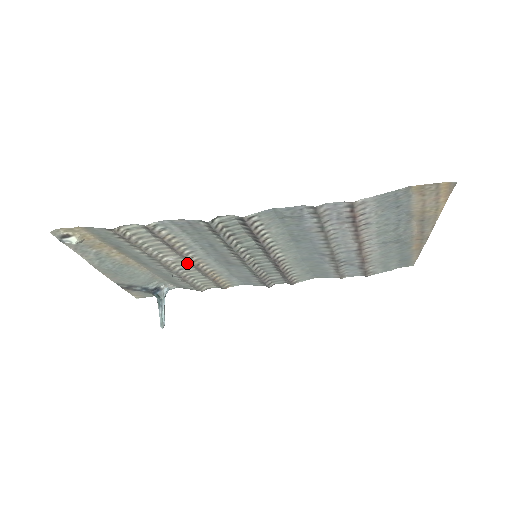
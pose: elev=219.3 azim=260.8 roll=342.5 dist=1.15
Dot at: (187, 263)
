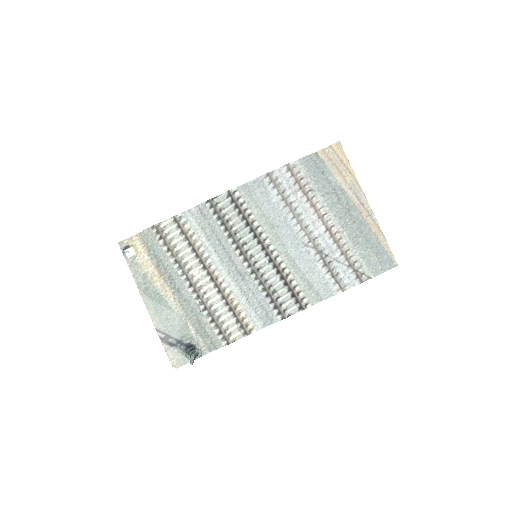
Dot at: (208, 280)
